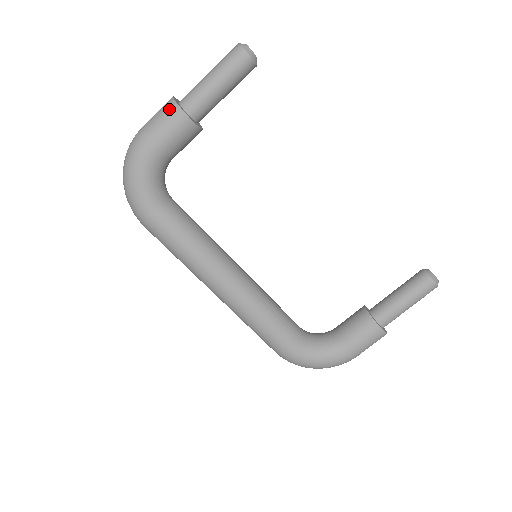
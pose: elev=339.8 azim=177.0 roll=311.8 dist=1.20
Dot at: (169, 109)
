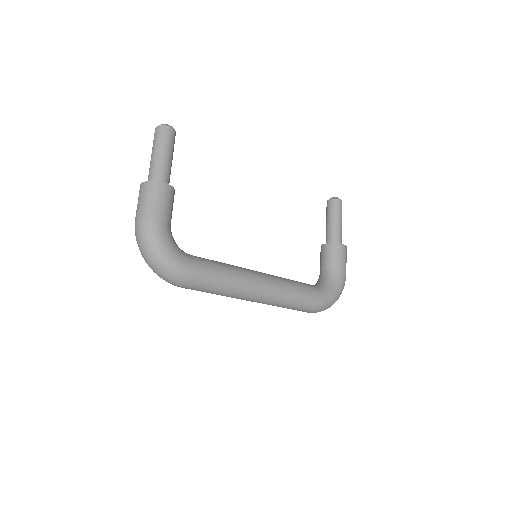
Dot at: (151, 188)
